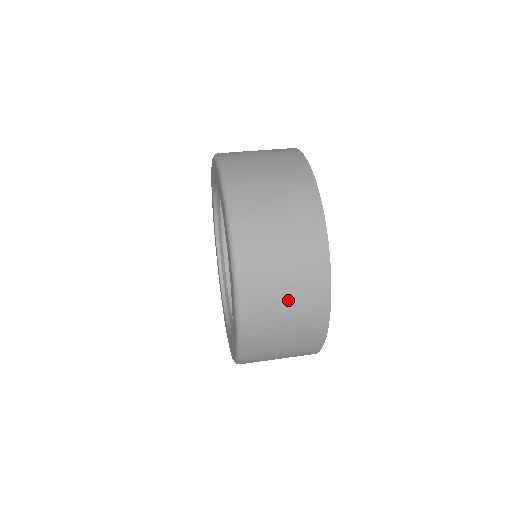
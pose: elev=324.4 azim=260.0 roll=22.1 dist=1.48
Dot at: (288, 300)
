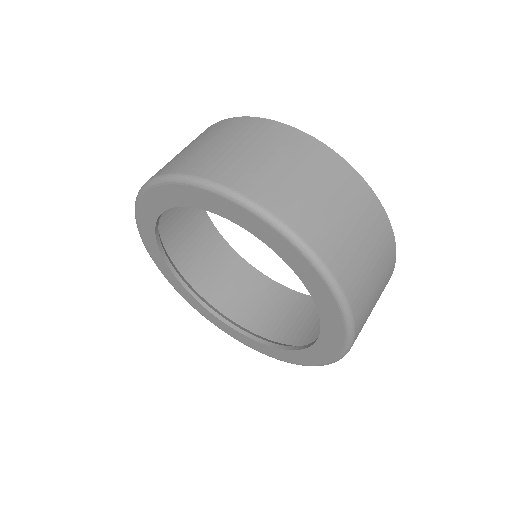
Dot at: occluded
